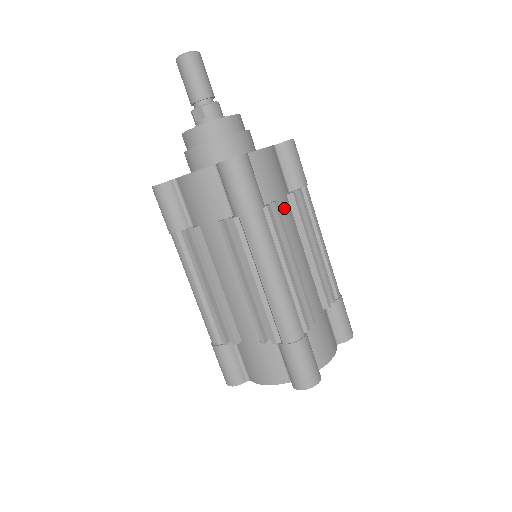
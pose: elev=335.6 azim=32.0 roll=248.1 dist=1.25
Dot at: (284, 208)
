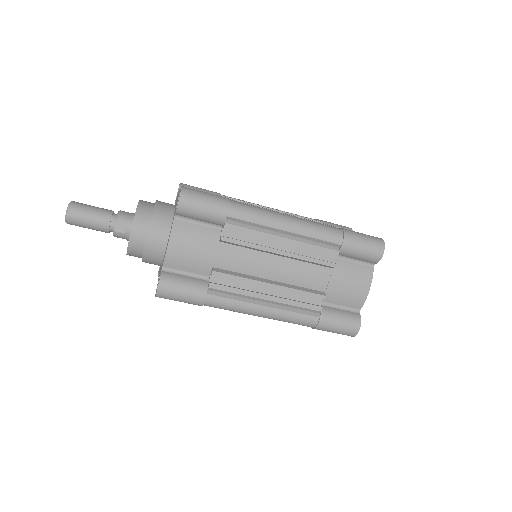
Dot at: occluded
